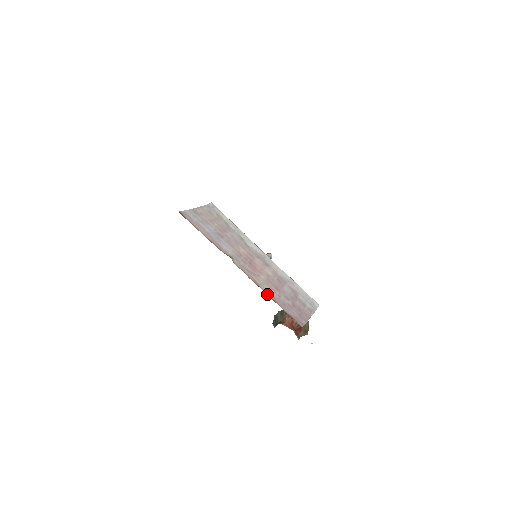
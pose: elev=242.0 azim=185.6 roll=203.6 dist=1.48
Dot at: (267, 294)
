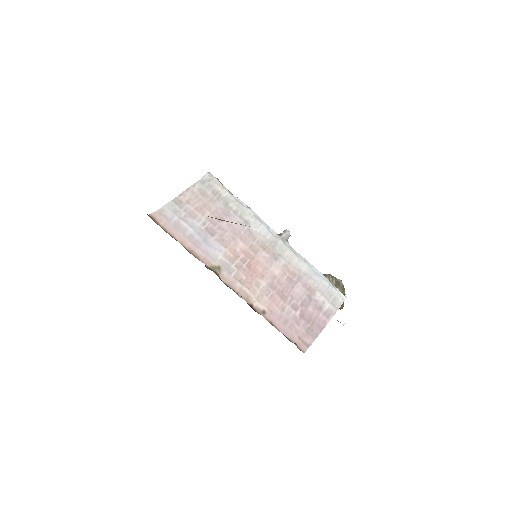
Dot at: (262, 314)
